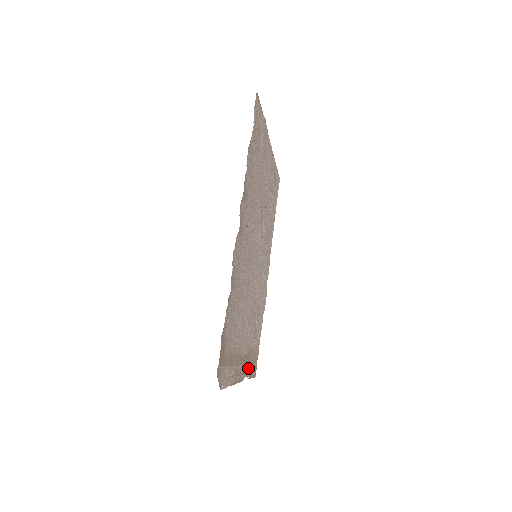
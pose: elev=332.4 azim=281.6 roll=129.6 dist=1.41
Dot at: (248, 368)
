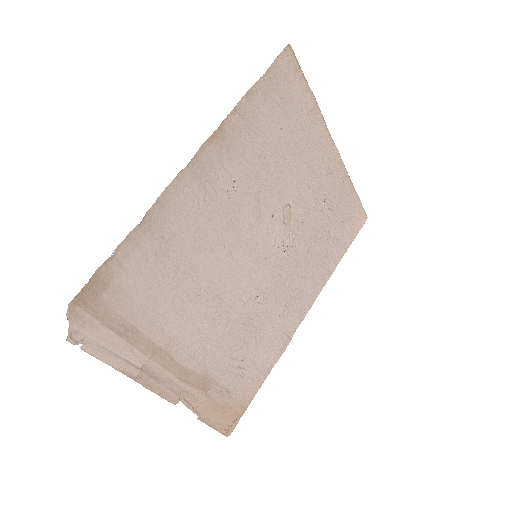
Dot at: (199, 400)
